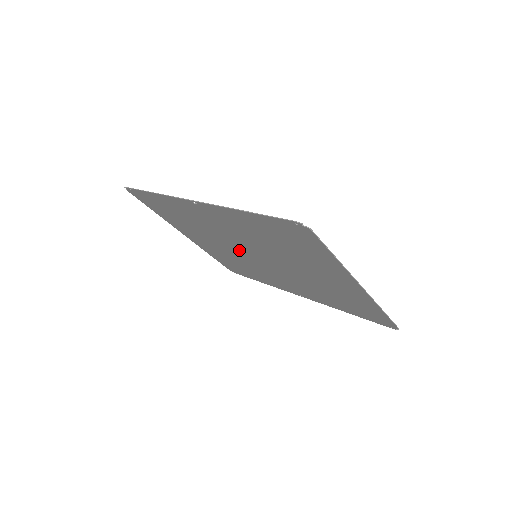
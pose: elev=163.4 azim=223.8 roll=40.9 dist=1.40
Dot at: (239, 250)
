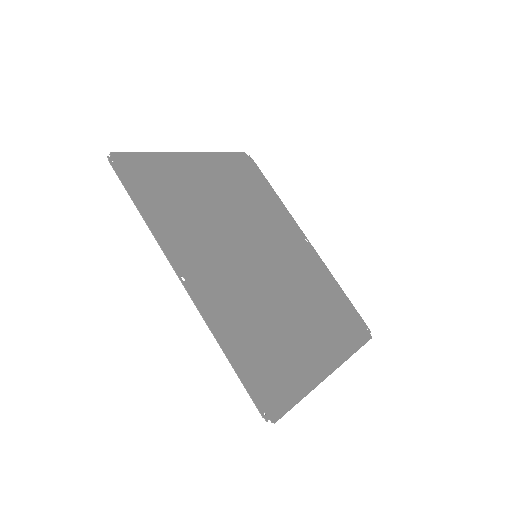
Dot at: (241, 237)
